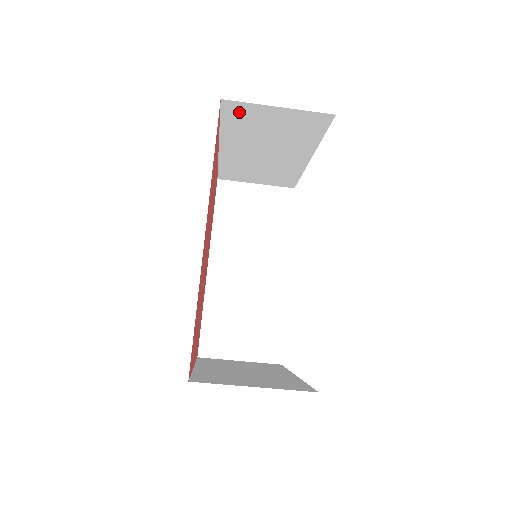
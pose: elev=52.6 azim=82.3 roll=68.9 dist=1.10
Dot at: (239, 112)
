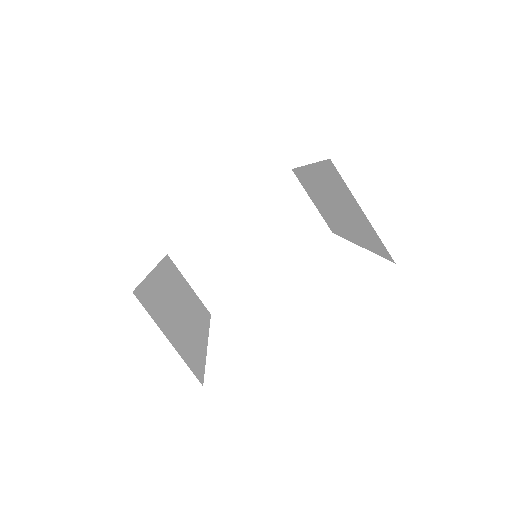
Dot at: (287, 188)
